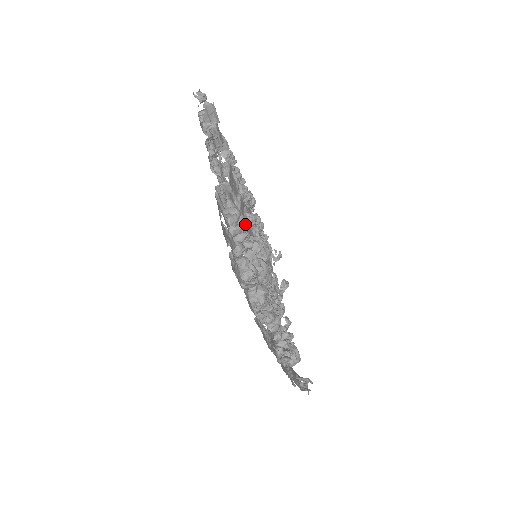
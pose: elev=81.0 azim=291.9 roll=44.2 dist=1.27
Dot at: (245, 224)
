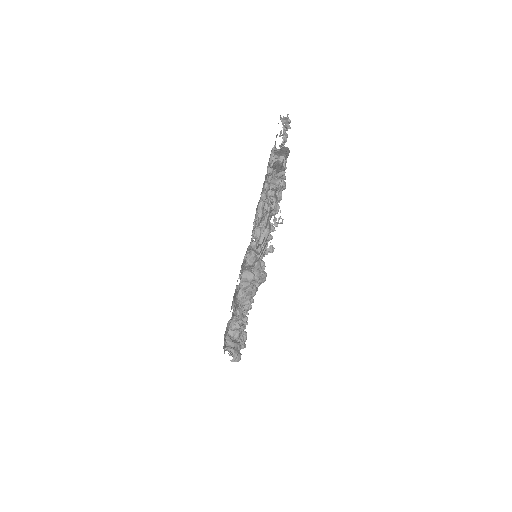
Dot at: (256, 269)
